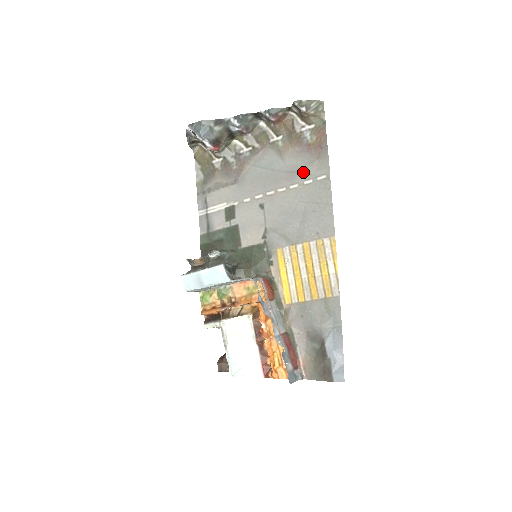
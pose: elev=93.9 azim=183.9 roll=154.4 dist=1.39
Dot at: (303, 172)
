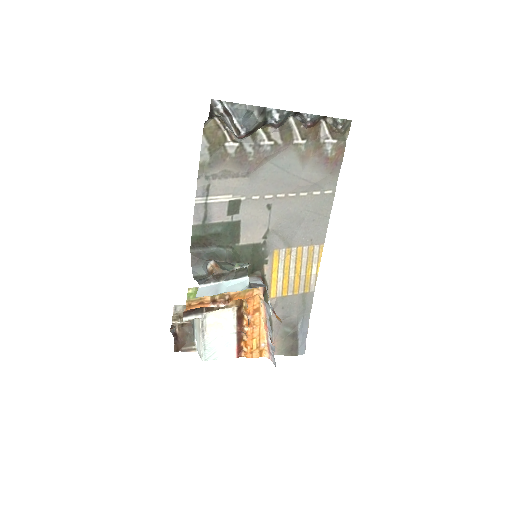
Dot at: (316, 183)
